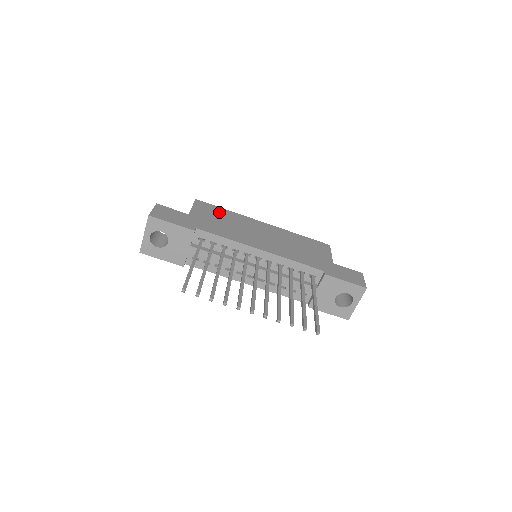
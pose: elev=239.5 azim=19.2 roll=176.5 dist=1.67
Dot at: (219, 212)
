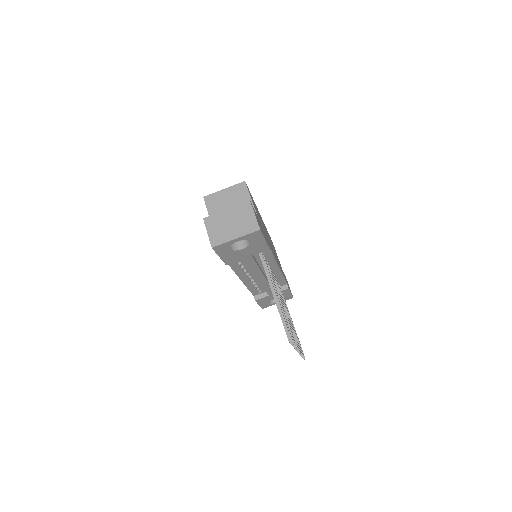
Dot at: occluded
